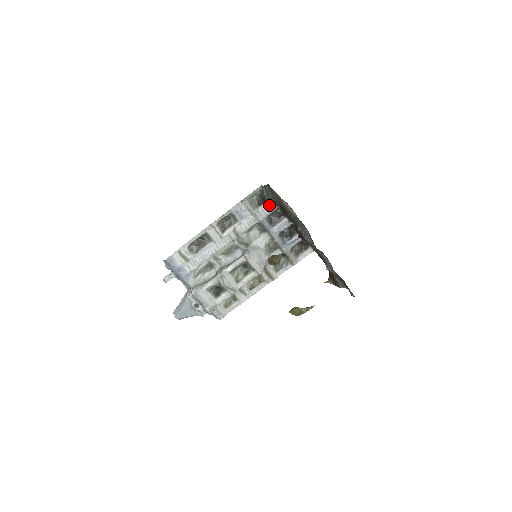
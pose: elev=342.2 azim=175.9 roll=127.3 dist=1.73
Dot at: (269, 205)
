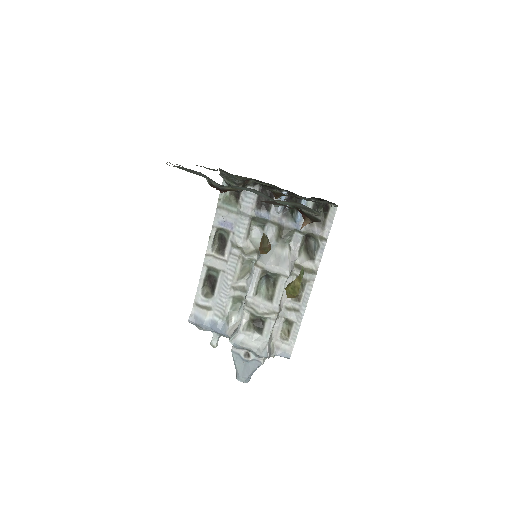
Dot at: (247, 191)
